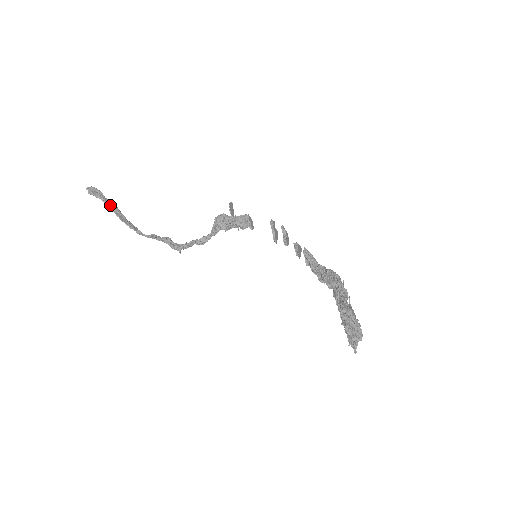
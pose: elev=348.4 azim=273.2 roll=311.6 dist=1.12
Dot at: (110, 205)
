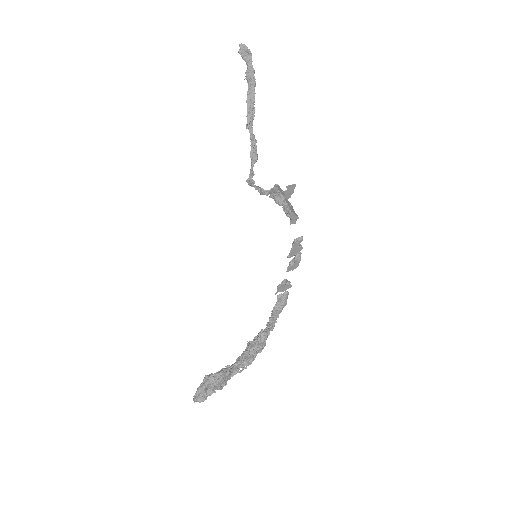
Dot at: (248, 77)
